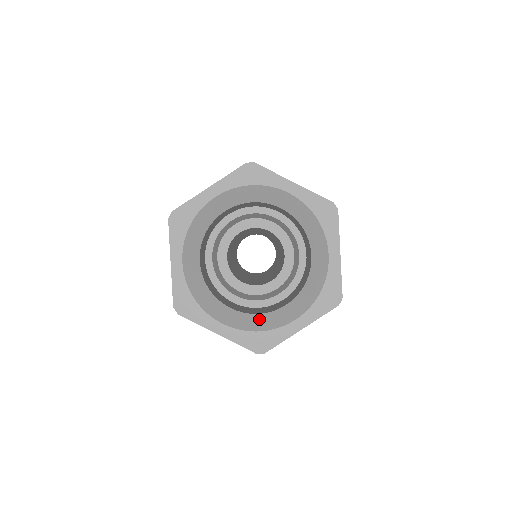
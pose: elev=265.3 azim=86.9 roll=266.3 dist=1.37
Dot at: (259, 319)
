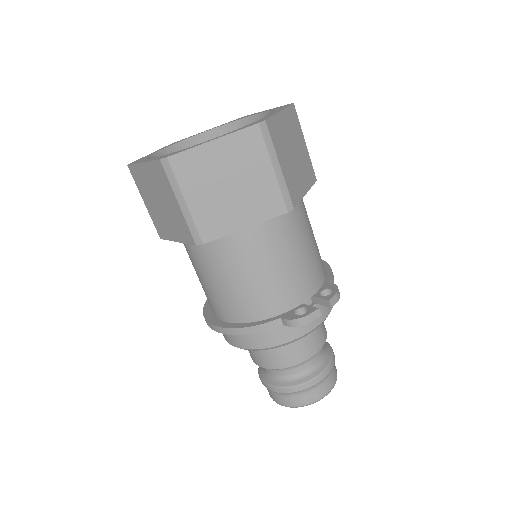
Dot at: occluded
